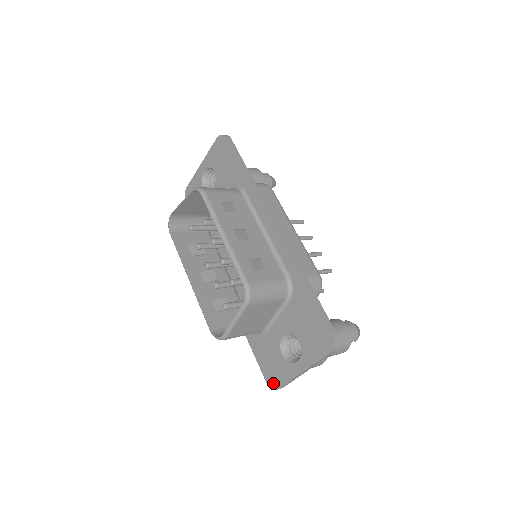
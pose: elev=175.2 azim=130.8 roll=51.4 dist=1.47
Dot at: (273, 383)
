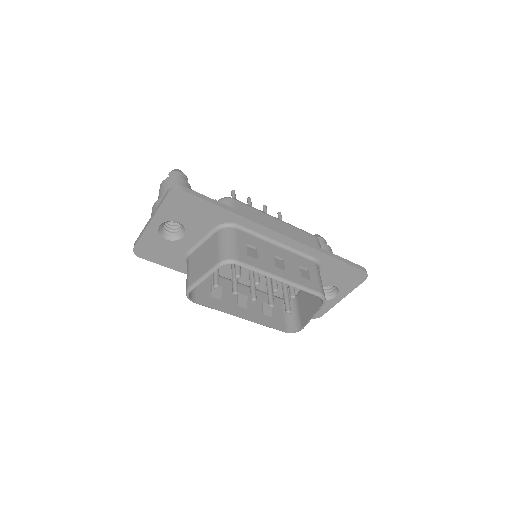
Dot at: (317, 315)
